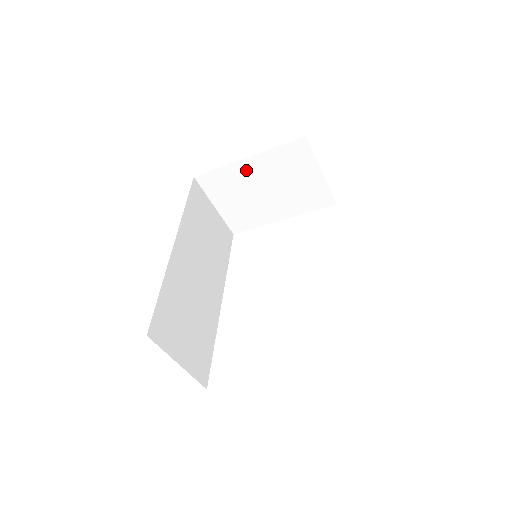
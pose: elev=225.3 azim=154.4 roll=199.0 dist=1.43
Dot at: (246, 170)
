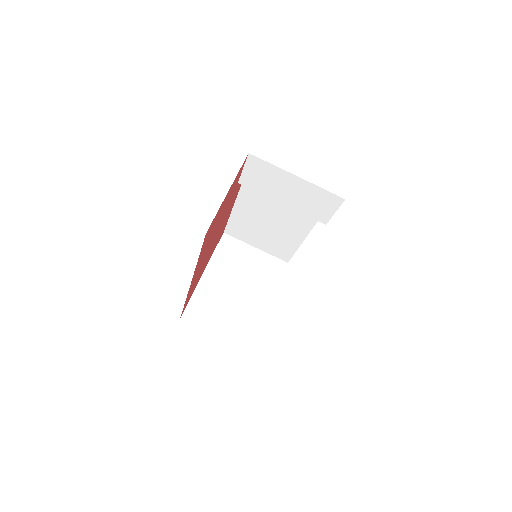
Dot at: (211, 283)
